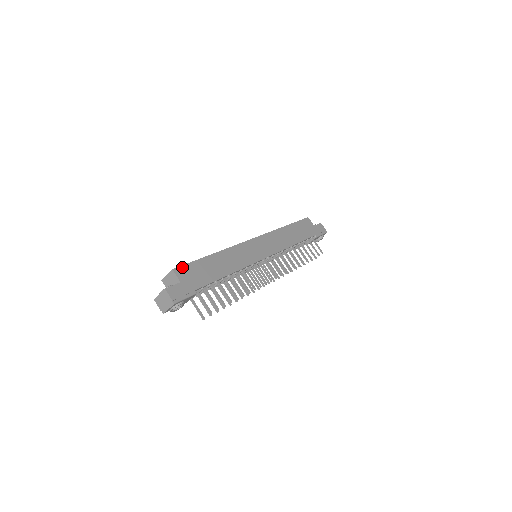
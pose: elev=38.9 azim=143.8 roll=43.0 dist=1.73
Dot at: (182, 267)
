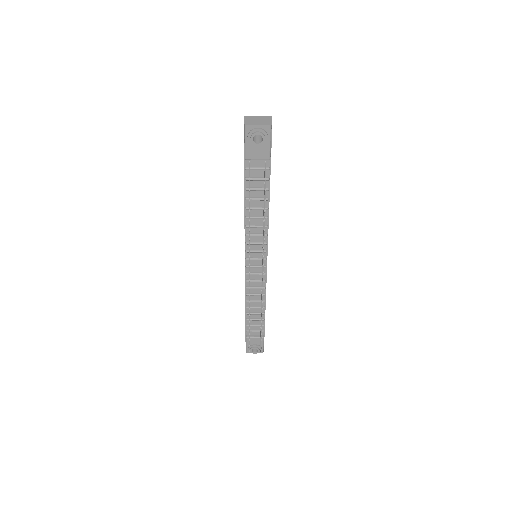
Dot at: occluded
